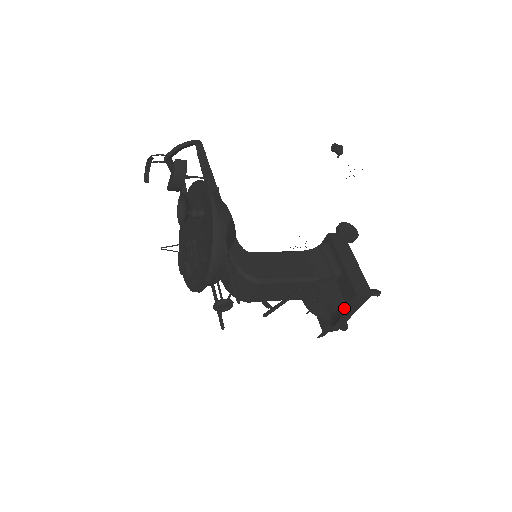
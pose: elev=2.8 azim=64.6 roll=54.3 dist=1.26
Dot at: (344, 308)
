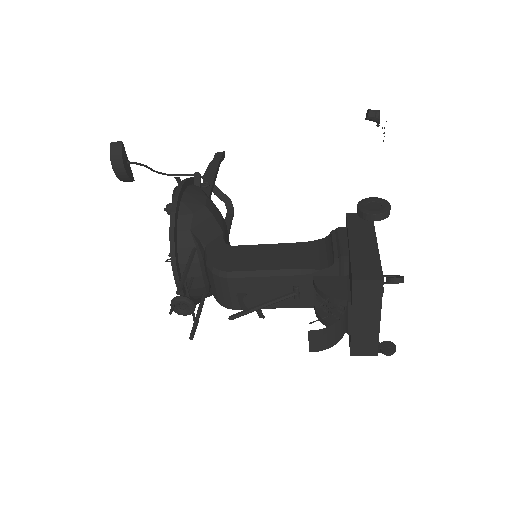
Dot at: (351, 308)
